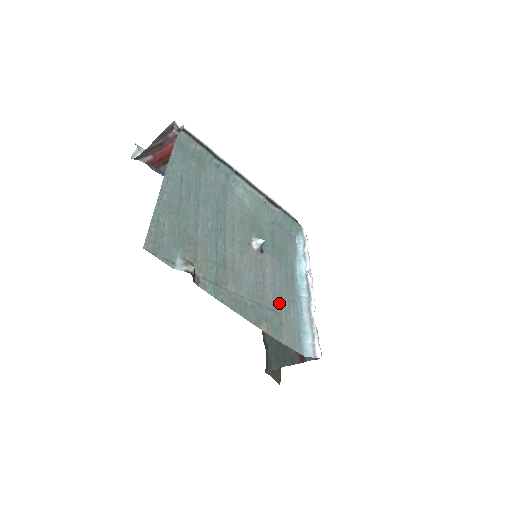
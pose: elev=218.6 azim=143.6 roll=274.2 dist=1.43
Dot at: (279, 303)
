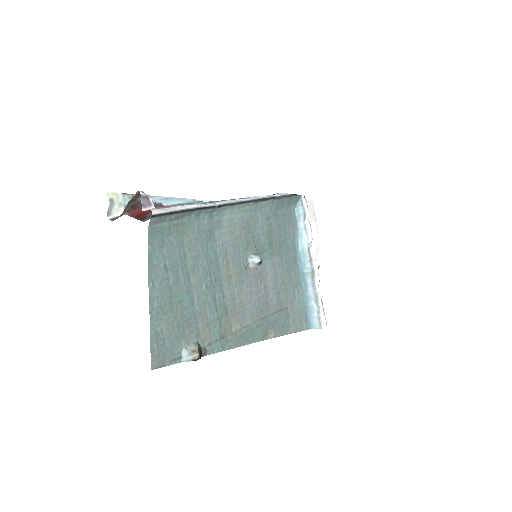
Dot at: (283, 298)
